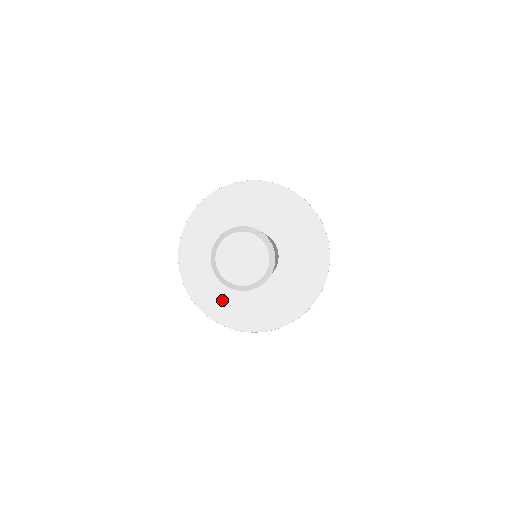
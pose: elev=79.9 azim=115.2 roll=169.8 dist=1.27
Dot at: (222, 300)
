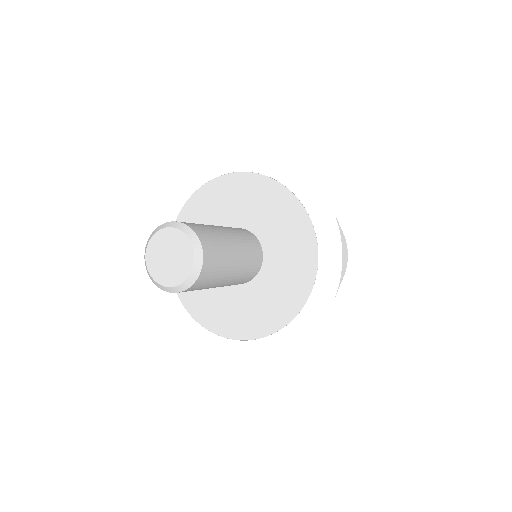
Dot at: (223, 312)
